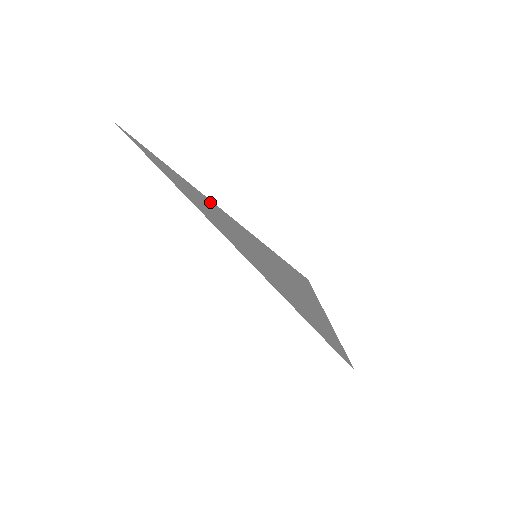
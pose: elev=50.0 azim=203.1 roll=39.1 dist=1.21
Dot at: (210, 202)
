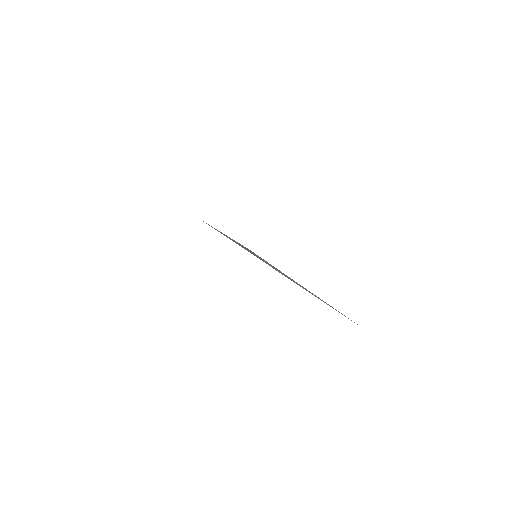
Dot at: occluded
